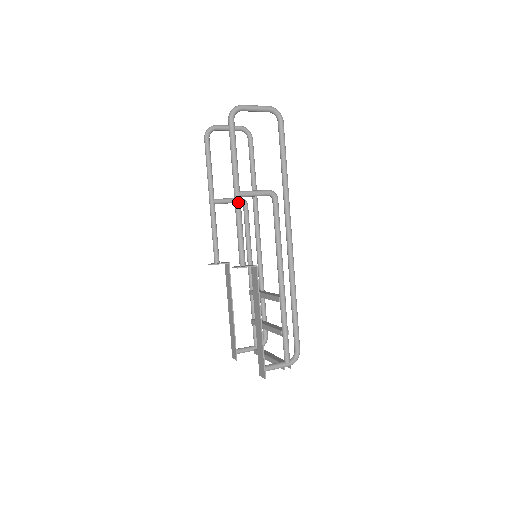
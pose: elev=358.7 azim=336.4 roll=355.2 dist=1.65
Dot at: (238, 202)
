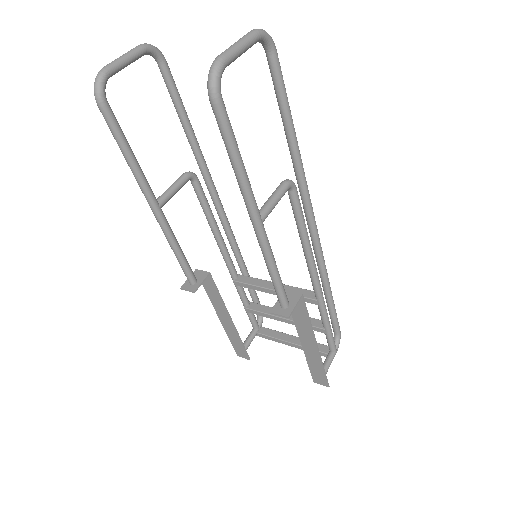
Dot at: (264, 234)
